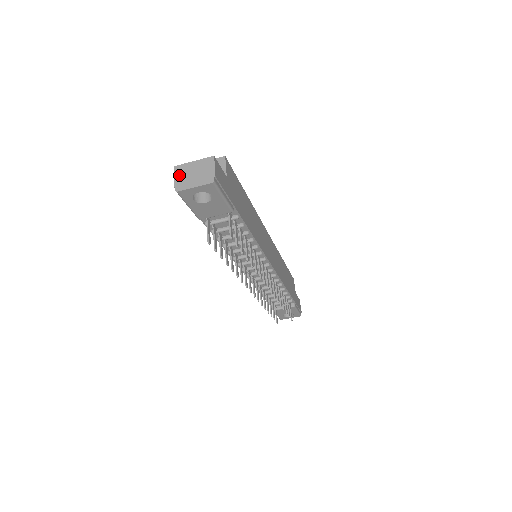
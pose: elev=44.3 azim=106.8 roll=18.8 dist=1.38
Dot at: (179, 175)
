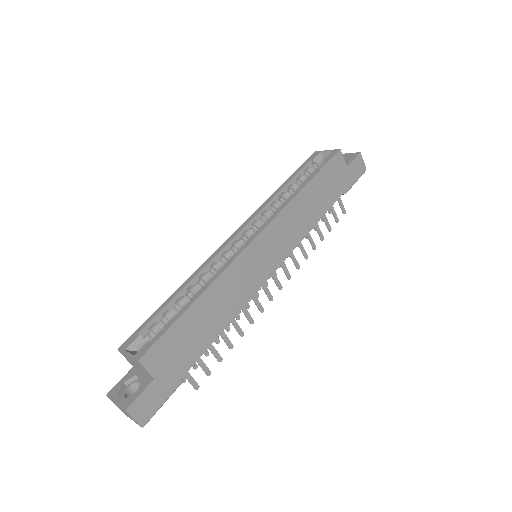
Dot at: occluded
